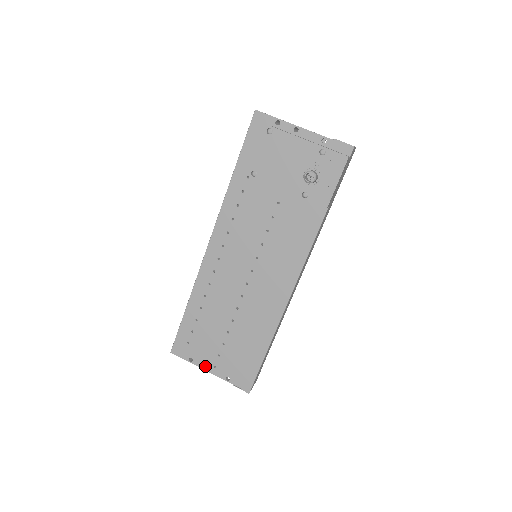
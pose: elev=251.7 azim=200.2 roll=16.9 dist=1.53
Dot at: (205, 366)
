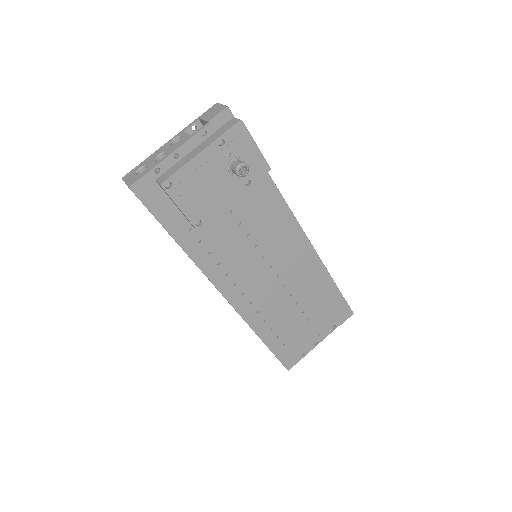
Dot at: occluded
